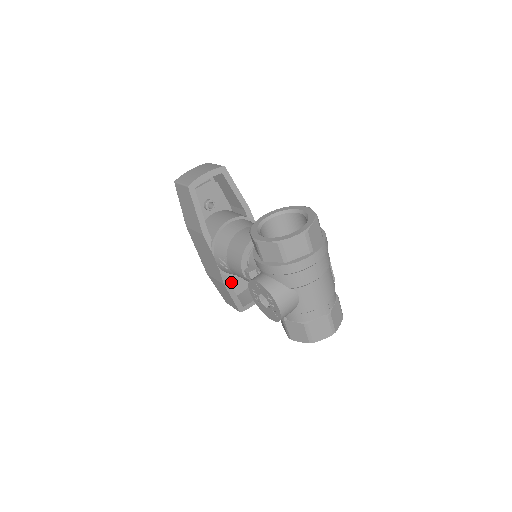
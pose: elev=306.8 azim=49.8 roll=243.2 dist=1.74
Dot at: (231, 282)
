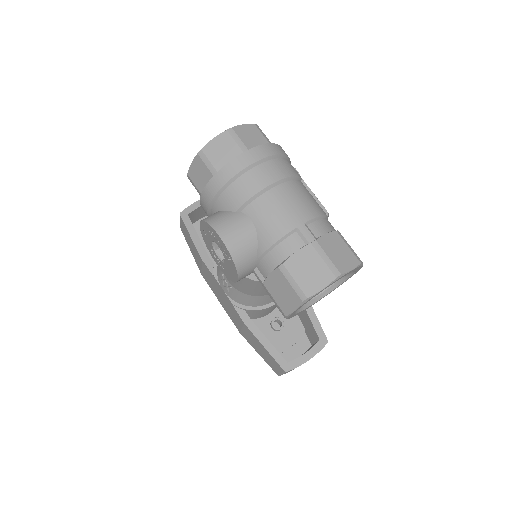
Dot at: (274, 340)
